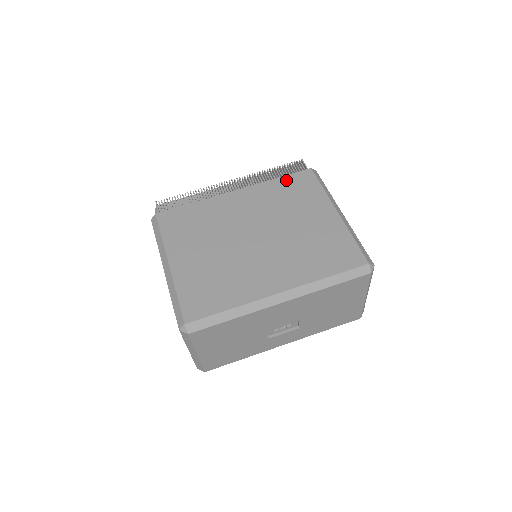
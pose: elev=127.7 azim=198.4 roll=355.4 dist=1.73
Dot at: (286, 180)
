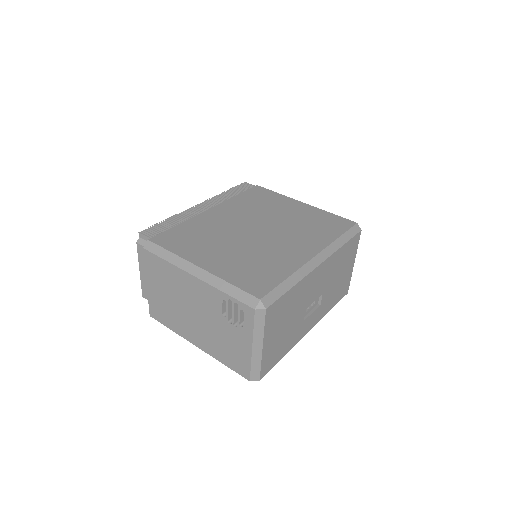
Dot at: (245, 195)
